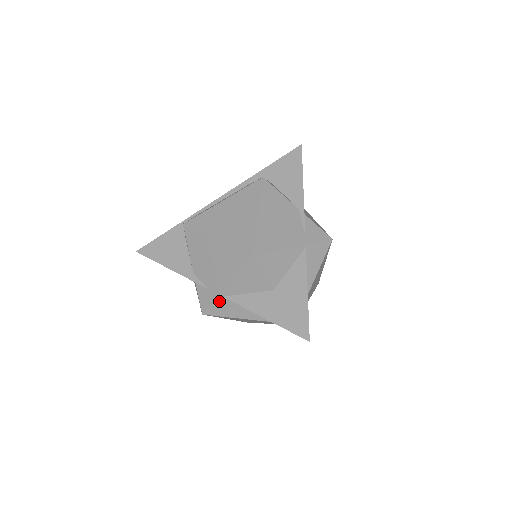
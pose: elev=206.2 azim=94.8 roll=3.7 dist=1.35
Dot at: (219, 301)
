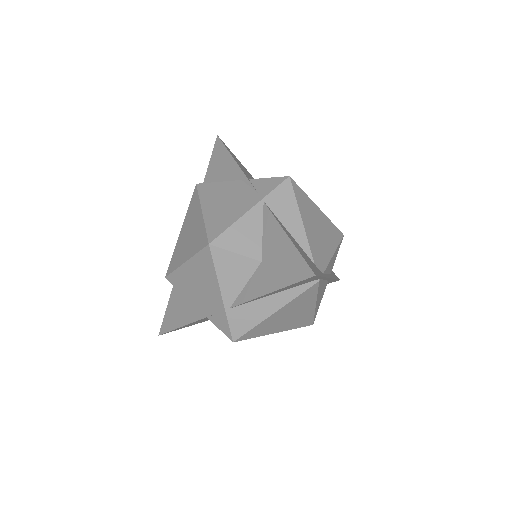
Dot at: (231, 316)
